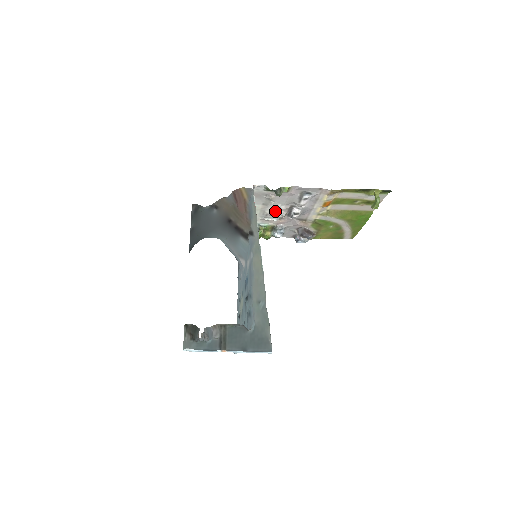
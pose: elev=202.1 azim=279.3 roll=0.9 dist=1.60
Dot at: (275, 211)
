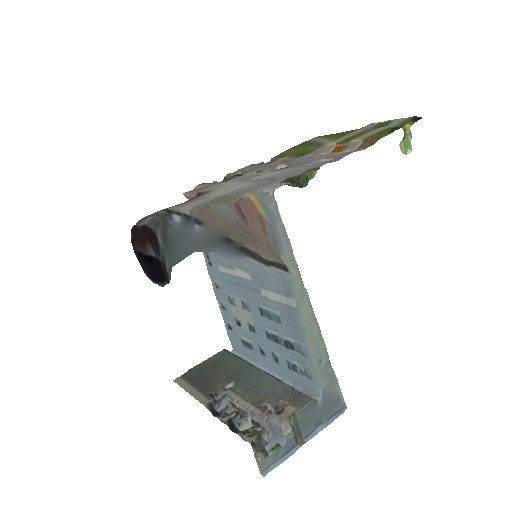
Dot at: (263, 174)
